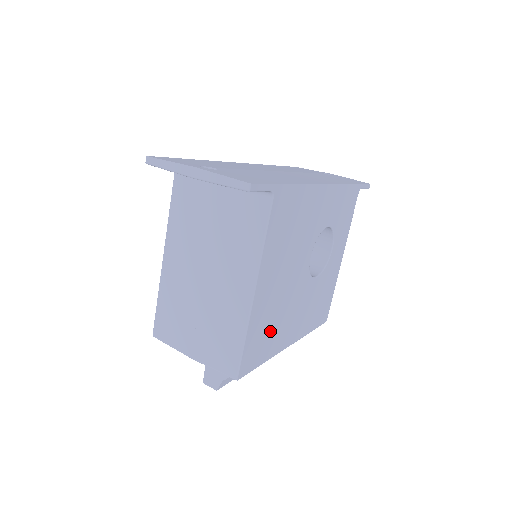
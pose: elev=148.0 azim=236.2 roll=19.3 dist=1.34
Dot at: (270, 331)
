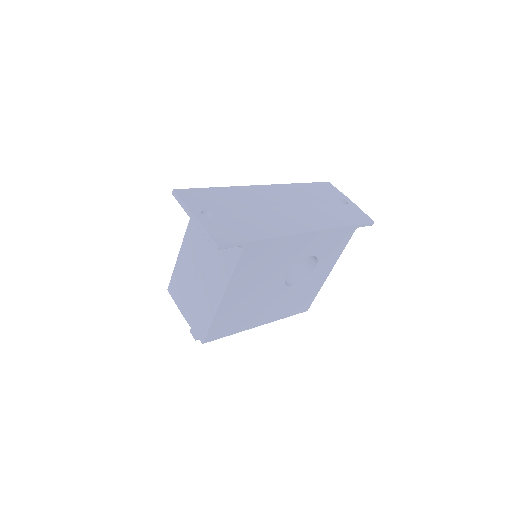
Dot at: (238, 318)
